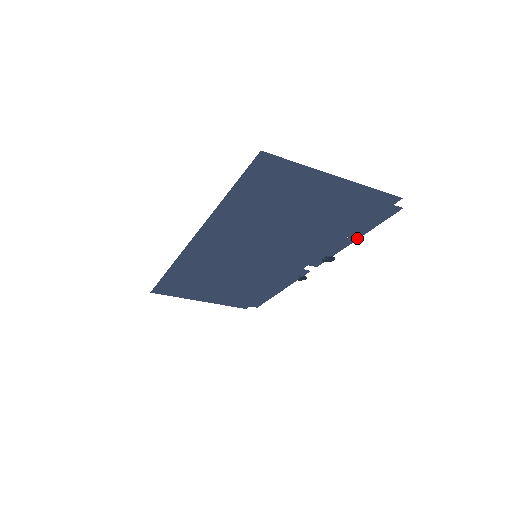
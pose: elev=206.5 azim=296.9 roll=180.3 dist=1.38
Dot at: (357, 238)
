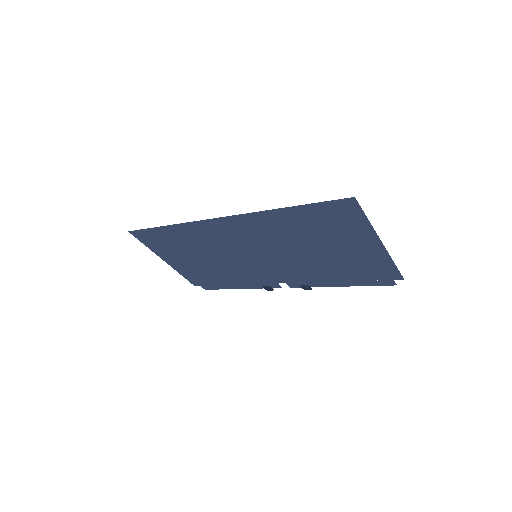
Dot at: (344, 286)
